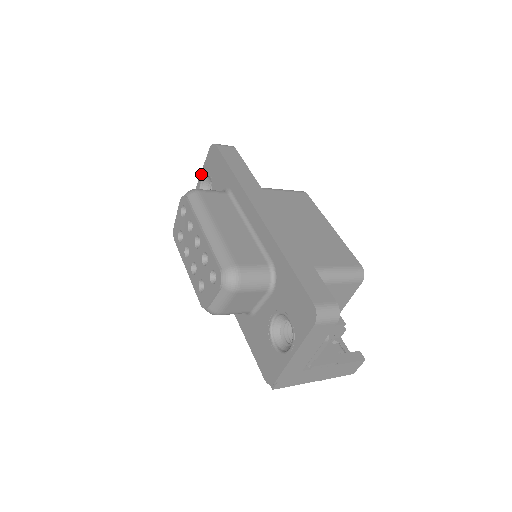
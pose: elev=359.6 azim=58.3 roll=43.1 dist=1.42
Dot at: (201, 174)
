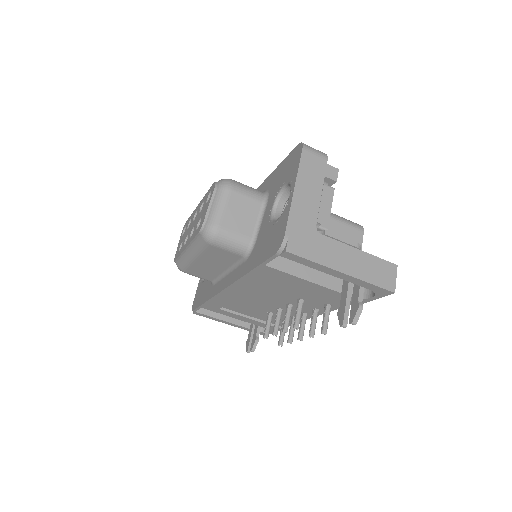
Dot at: occluded
